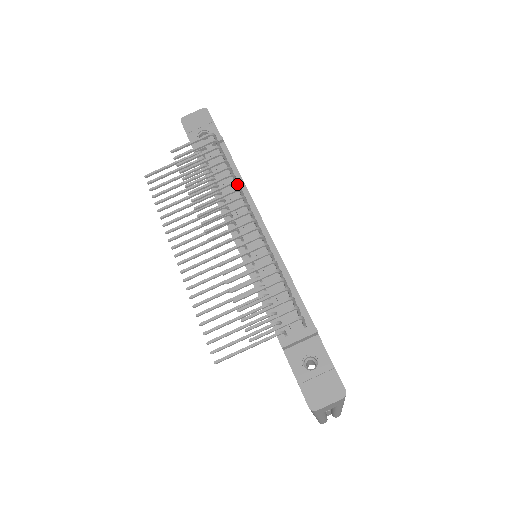
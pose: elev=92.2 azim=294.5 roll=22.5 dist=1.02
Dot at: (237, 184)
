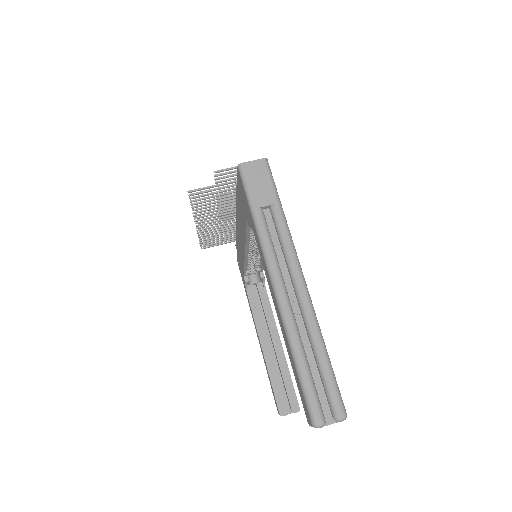
Dot at: occluded
